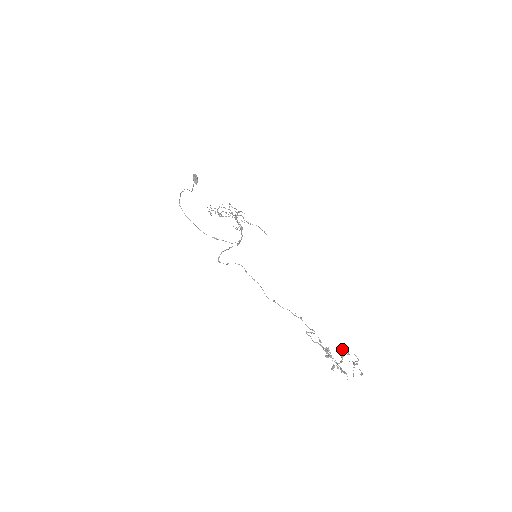
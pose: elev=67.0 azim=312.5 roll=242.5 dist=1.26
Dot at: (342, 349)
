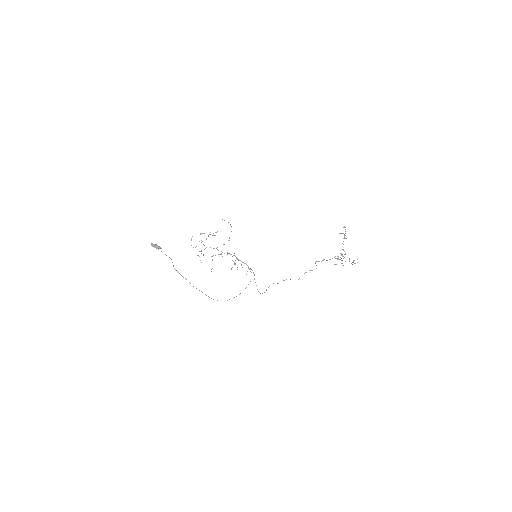
Dot at: occluded
